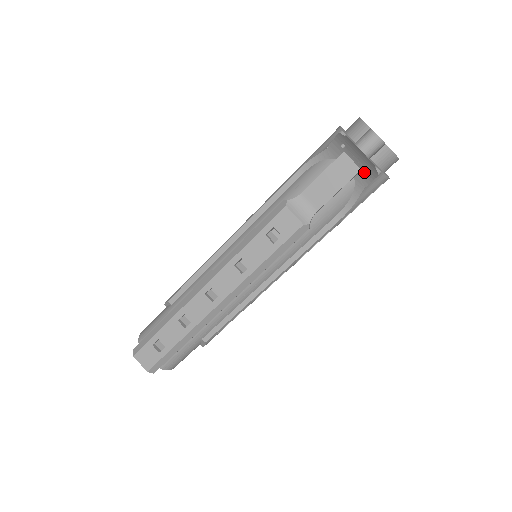
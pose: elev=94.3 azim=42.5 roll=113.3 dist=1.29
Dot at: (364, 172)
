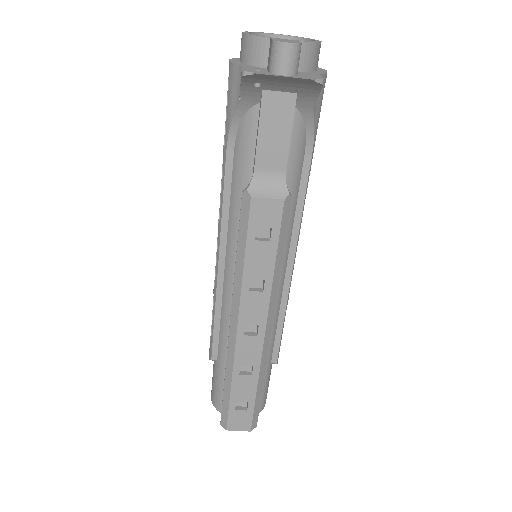
Dot at: (302, 93)
